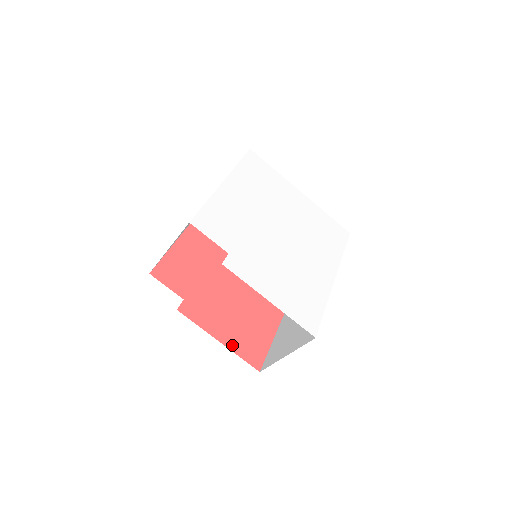
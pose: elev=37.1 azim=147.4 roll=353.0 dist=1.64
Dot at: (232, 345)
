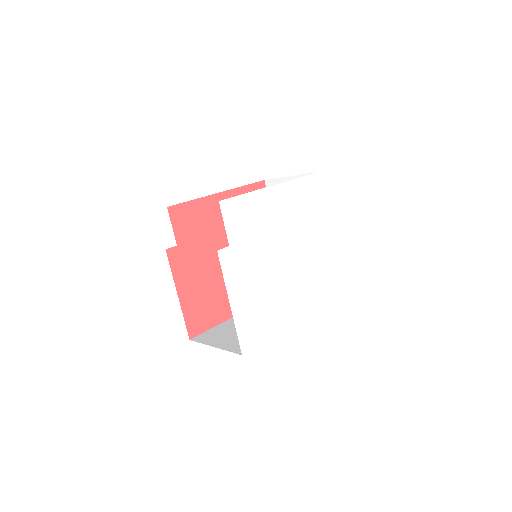
Dot at: (185, 305)
